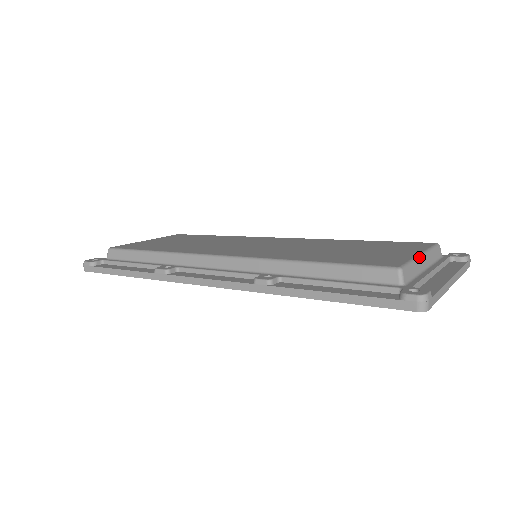
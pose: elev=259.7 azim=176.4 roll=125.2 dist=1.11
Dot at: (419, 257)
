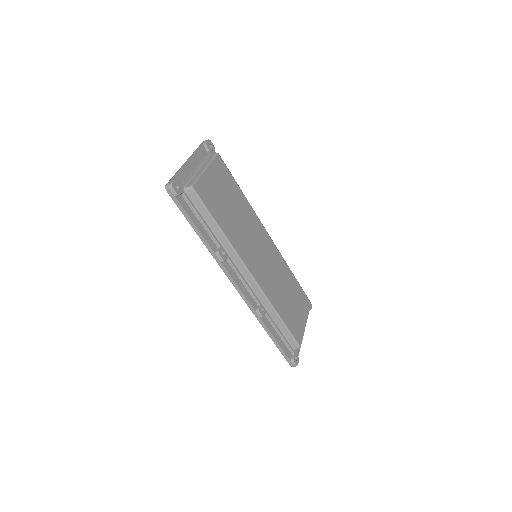
Dot at: occluded
